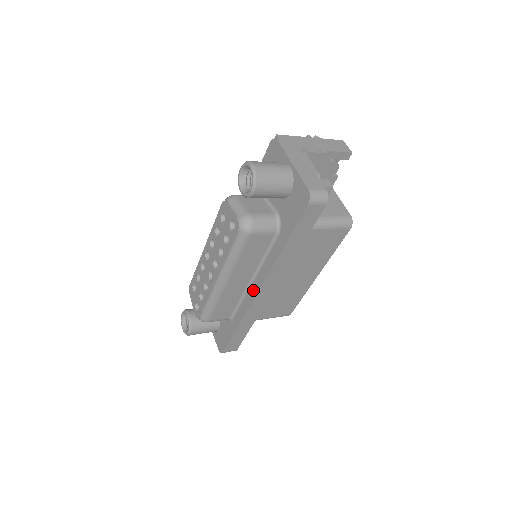
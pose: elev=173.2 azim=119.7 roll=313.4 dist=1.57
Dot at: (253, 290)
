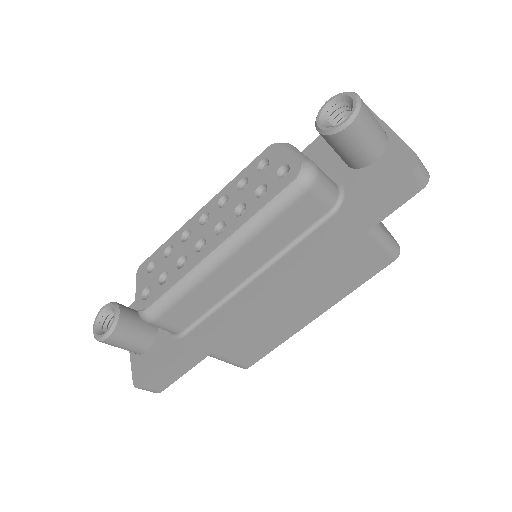
Dot at: (251, 290)
